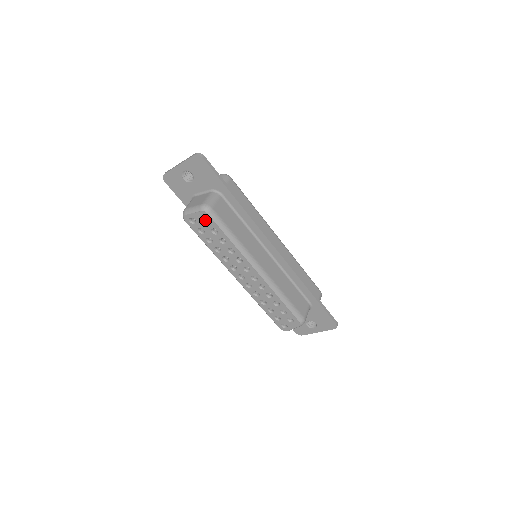
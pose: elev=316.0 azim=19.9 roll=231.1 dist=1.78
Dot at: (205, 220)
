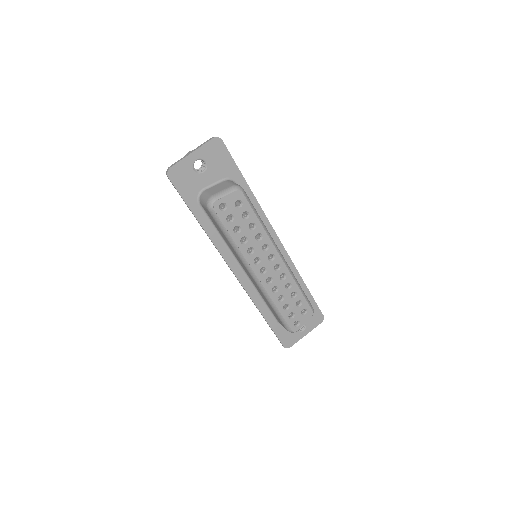
Dot at: (235, 204)
